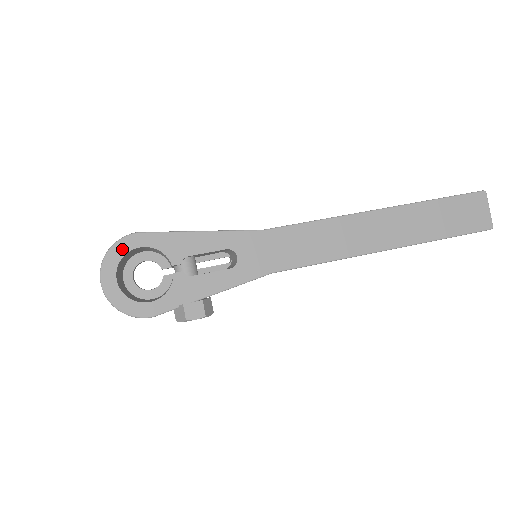
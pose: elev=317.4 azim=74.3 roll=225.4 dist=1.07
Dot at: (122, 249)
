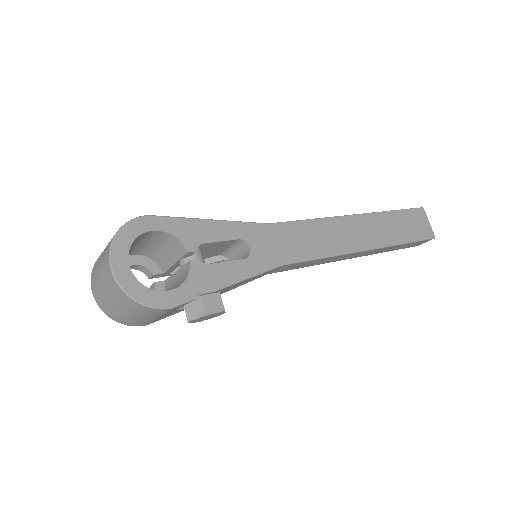
Dot at: (133, 231)
